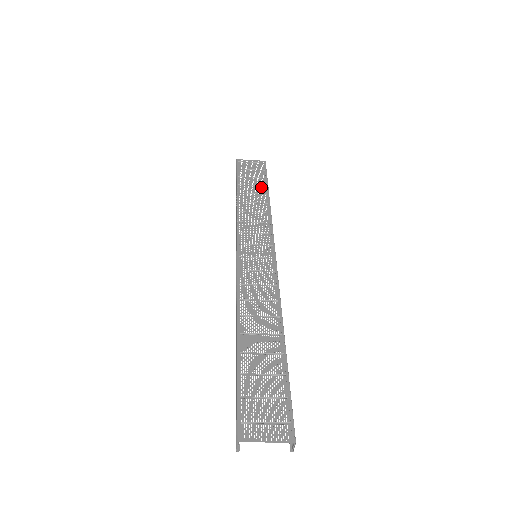
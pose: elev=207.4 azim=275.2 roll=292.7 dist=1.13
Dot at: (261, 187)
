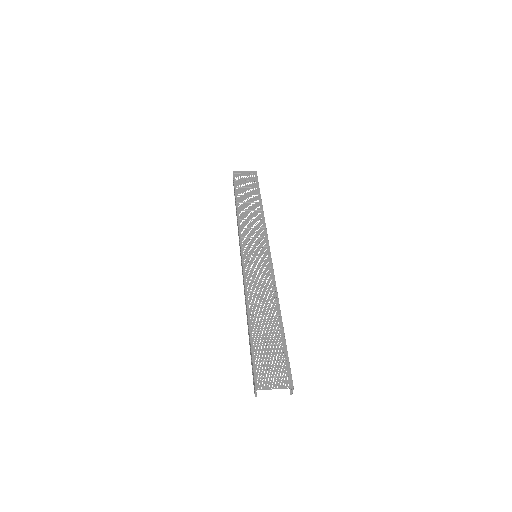
Dot at: (255, 196)
